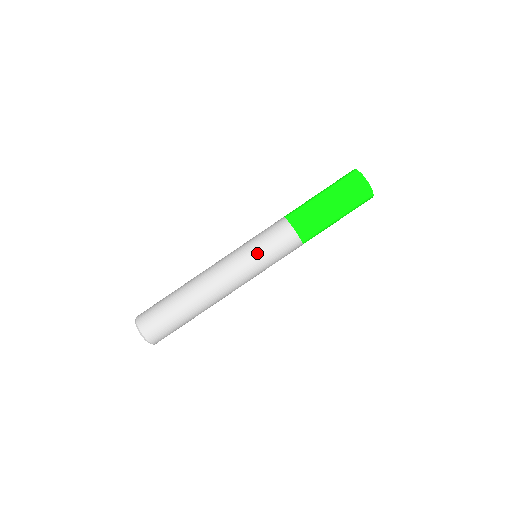
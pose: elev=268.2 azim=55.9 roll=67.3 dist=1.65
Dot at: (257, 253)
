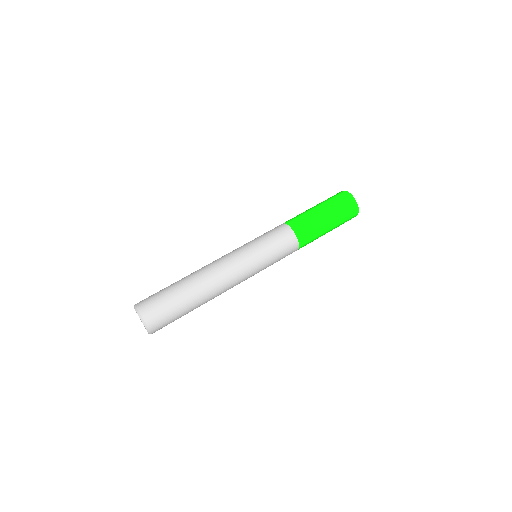
Dot at: (258, 246)
